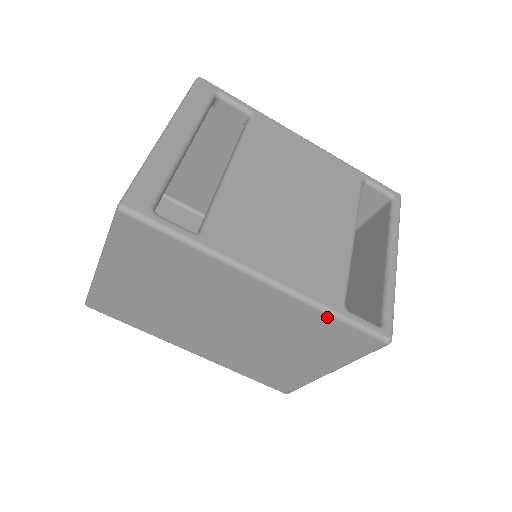
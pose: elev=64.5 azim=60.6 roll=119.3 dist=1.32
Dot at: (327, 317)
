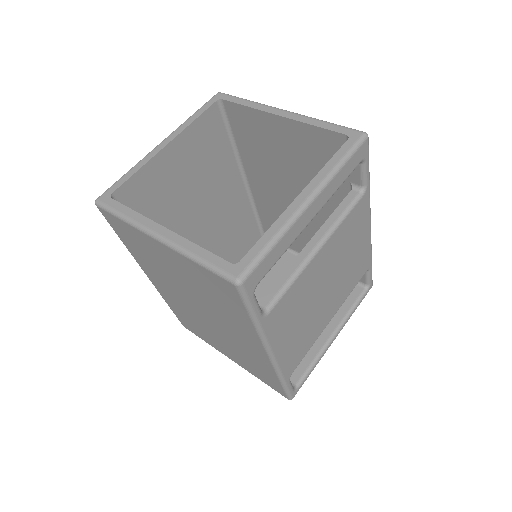
Dot at: (277, 378)
